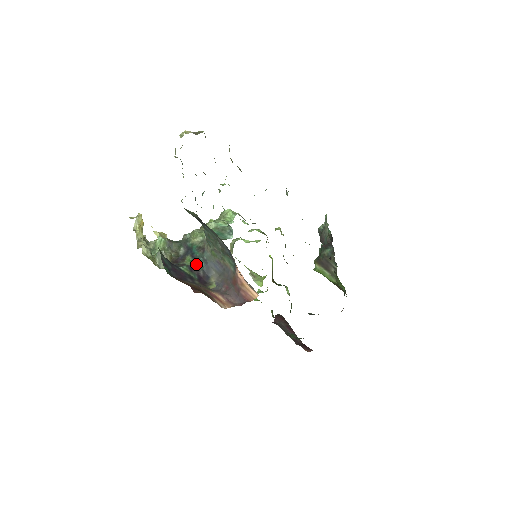
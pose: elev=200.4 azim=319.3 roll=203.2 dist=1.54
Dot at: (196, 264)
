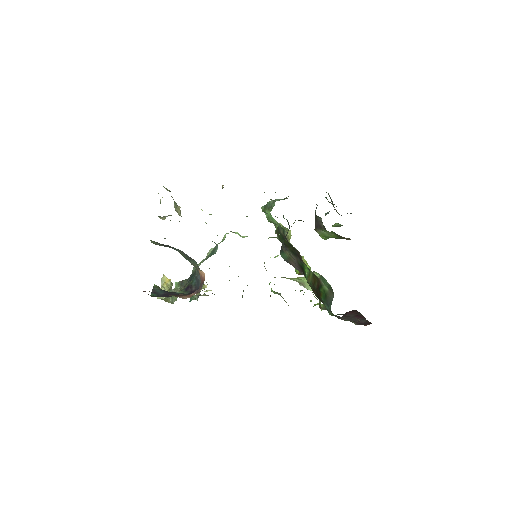
Dot at: (191, 284)
